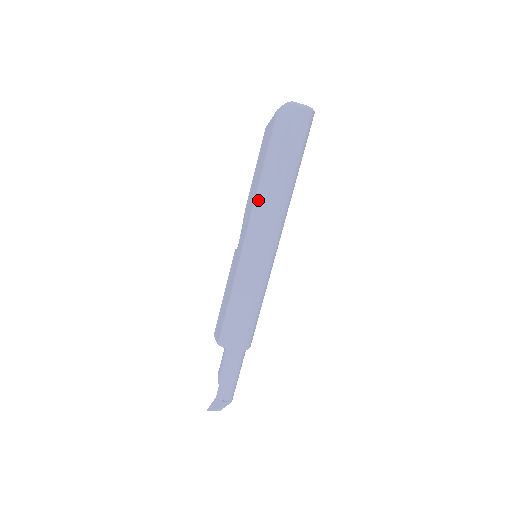
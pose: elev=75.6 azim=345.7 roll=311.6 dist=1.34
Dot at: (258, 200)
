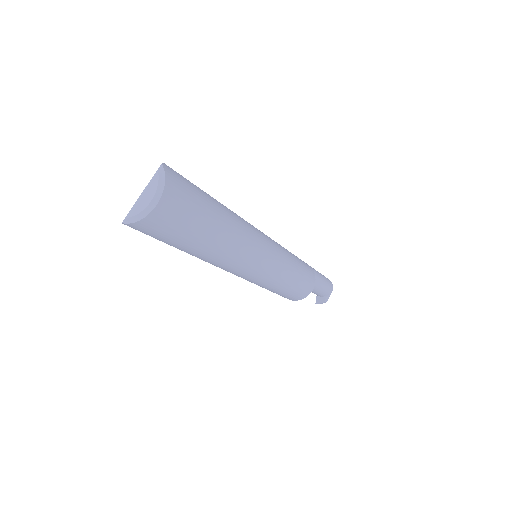
Dot at: occluded
